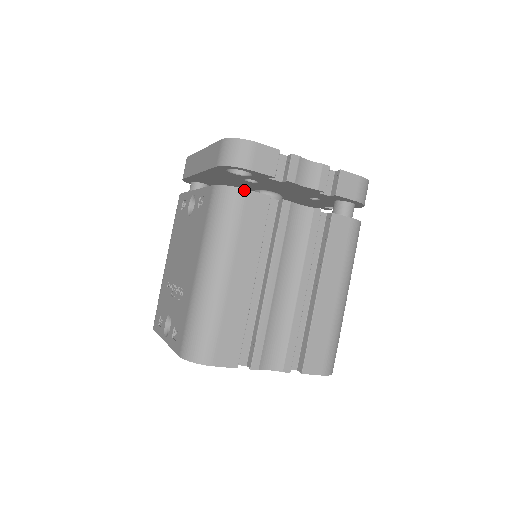
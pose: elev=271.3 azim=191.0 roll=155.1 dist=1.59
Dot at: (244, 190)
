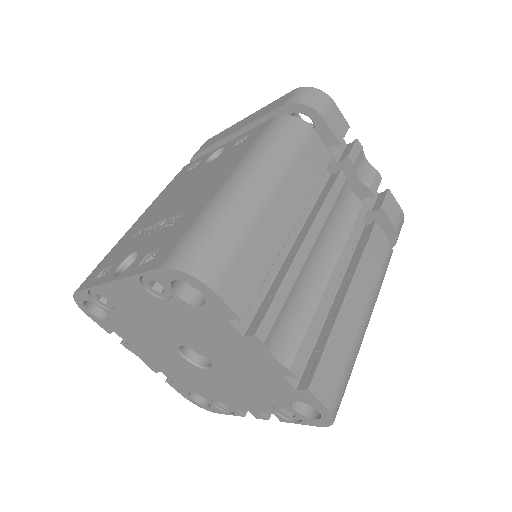
Dot at: (313, 129)
